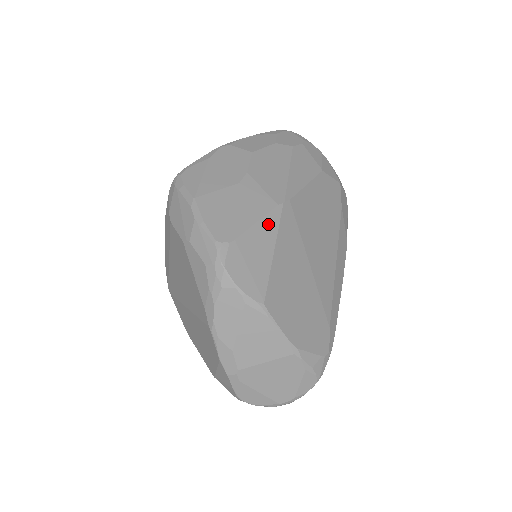
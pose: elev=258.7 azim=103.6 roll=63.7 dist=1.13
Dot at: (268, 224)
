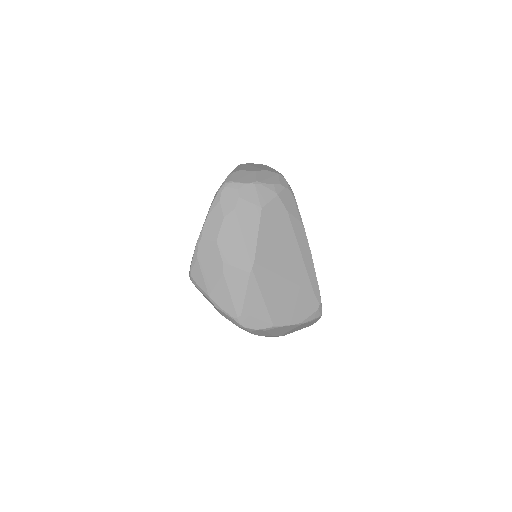
Dot at: (252, 288)
